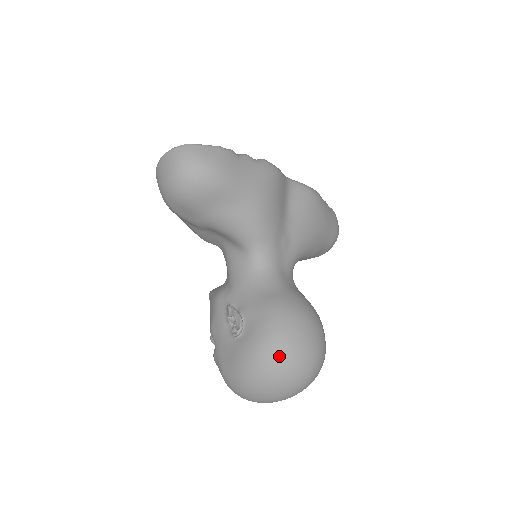
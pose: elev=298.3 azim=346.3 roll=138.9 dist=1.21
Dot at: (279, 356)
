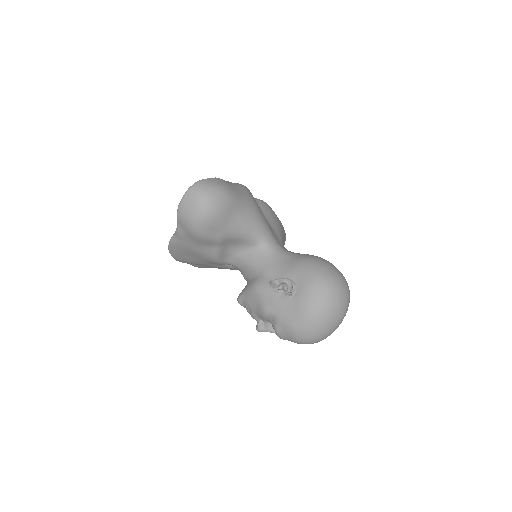
Dot at: (329, 285)
